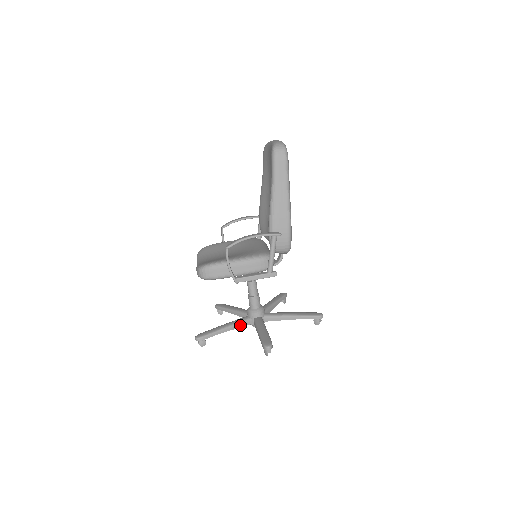
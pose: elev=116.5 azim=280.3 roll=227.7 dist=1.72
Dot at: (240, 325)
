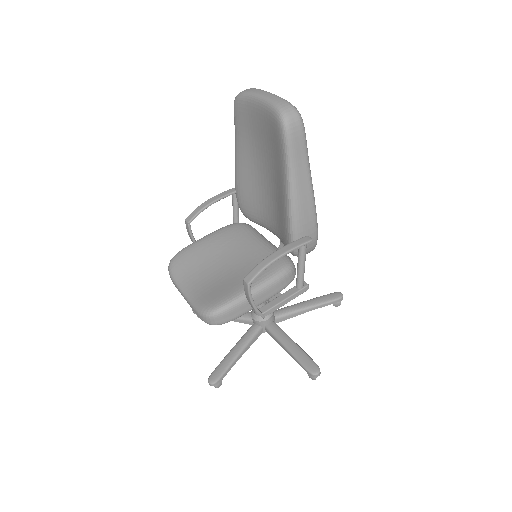
Dot at: (252, 341)
